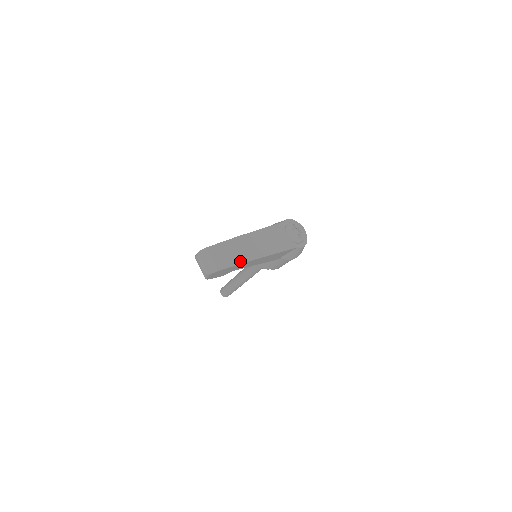
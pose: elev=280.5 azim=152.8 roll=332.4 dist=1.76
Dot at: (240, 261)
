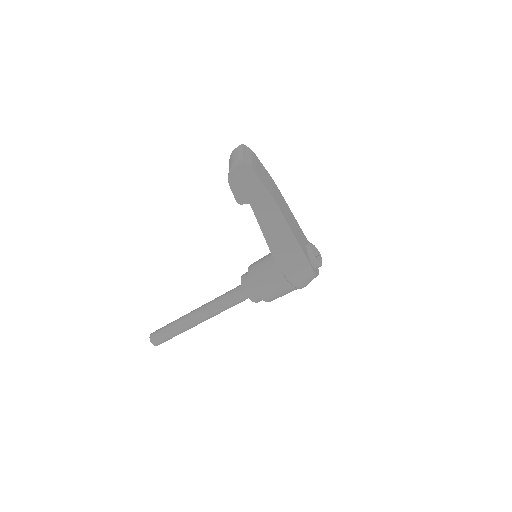
Dot at: (270, 192)
